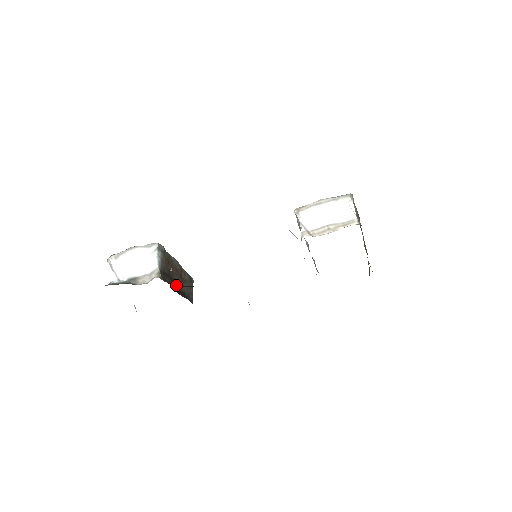
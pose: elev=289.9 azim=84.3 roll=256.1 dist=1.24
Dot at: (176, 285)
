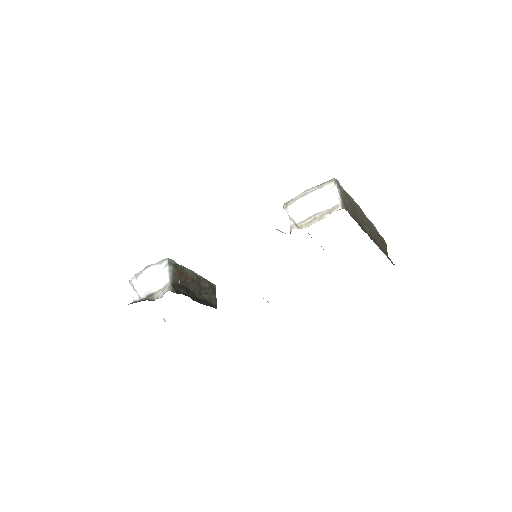
Dot at: (194, 294)
